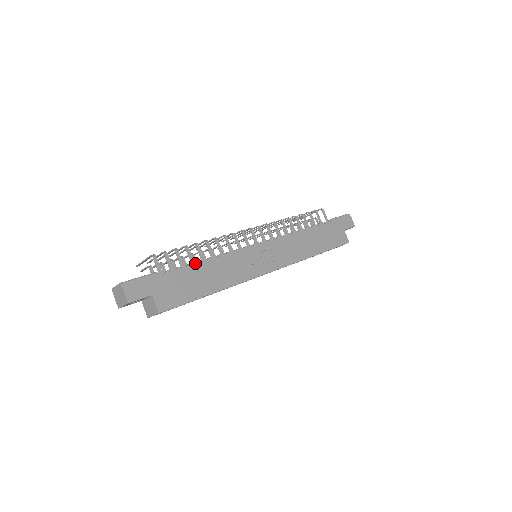
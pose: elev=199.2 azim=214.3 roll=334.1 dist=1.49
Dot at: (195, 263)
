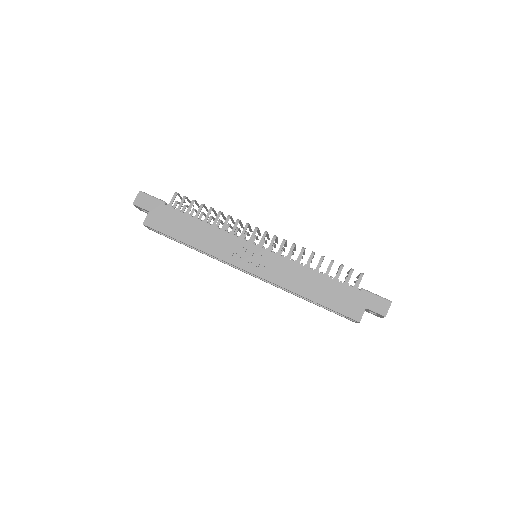
Dot at: (197, 218)
